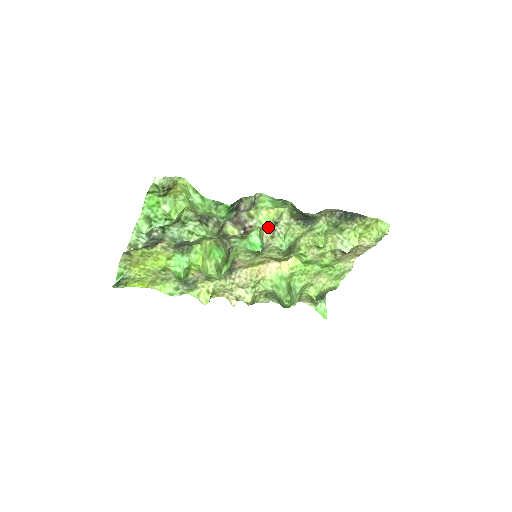
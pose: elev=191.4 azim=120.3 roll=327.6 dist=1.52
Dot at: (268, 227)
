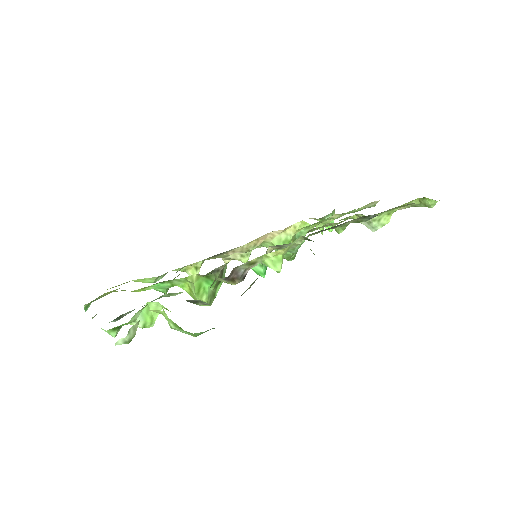
Dot at: (276, 270)
